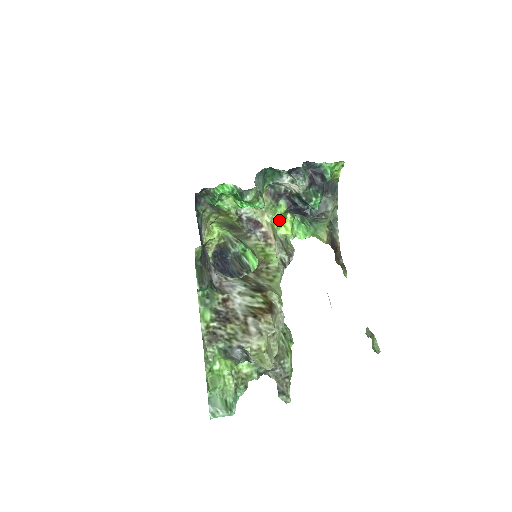
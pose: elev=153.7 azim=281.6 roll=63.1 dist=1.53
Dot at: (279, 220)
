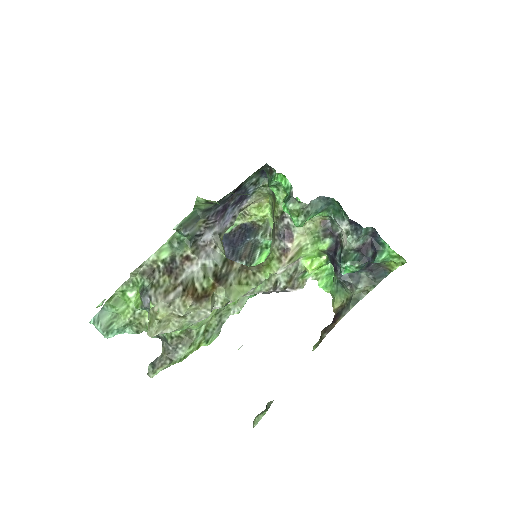
Dot at: (311, 252)
